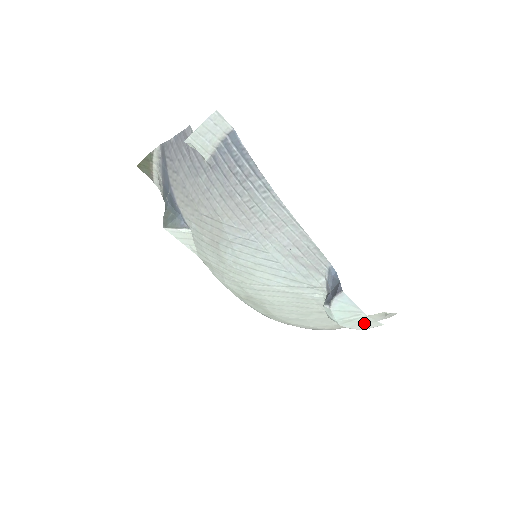
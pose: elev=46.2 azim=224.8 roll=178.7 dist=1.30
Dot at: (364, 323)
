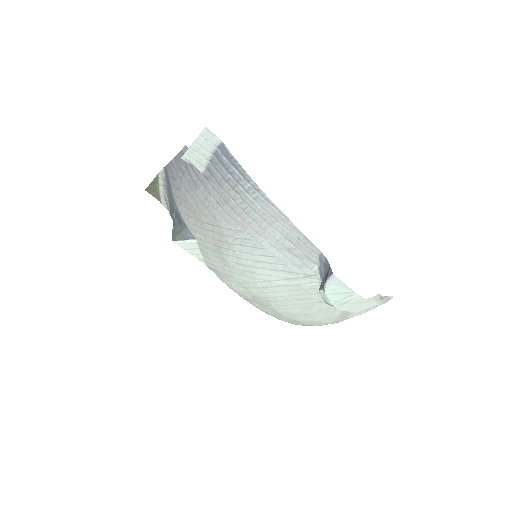
Dot at: (359, 304)
